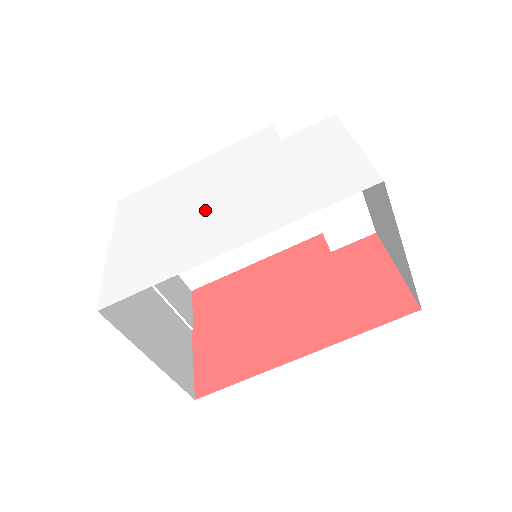
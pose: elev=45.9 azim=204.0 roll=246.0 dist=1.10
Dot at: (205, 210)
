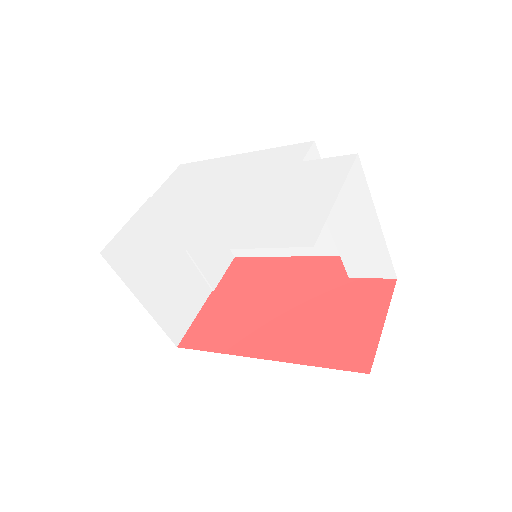
Dot at: (207, 204)
